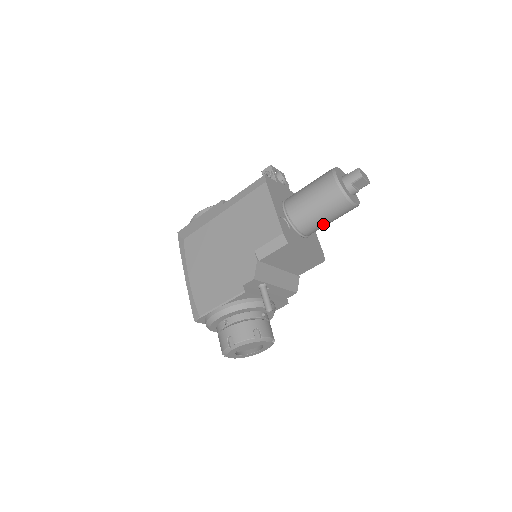
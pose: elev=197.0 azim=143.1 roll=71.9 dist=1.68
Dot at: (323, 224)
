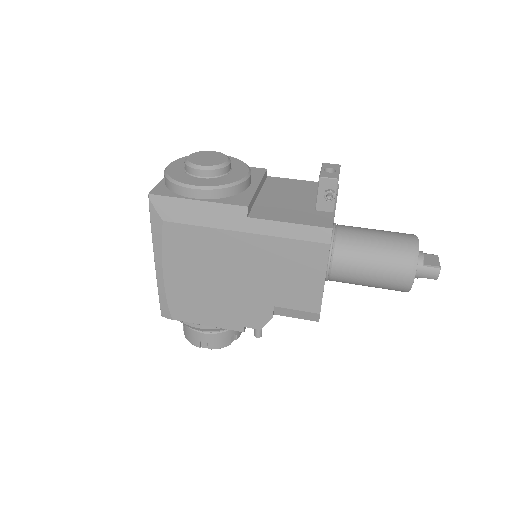
Dot at: occluded
